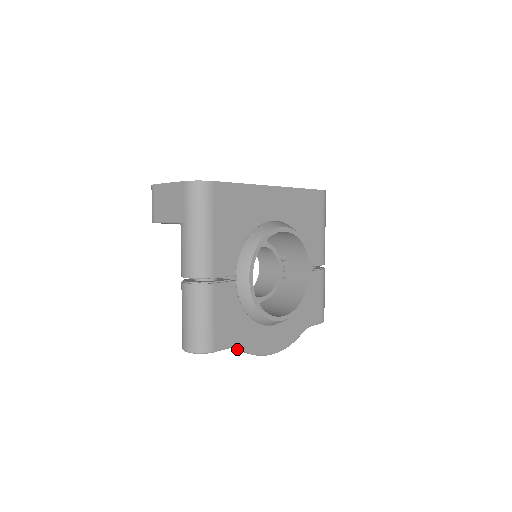
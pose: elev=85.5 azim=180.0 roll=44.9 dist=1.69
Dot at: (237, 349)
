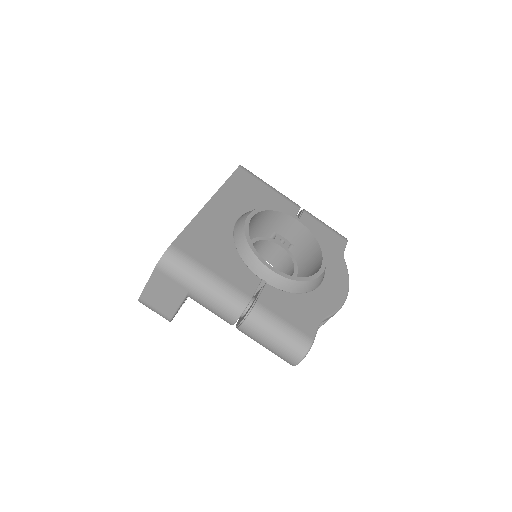
Dot at: (323, 323)
